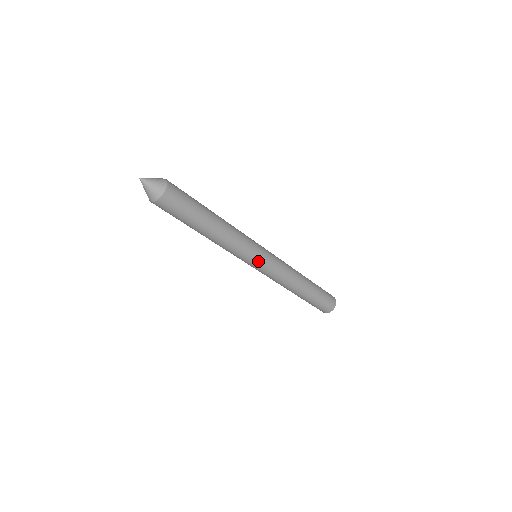
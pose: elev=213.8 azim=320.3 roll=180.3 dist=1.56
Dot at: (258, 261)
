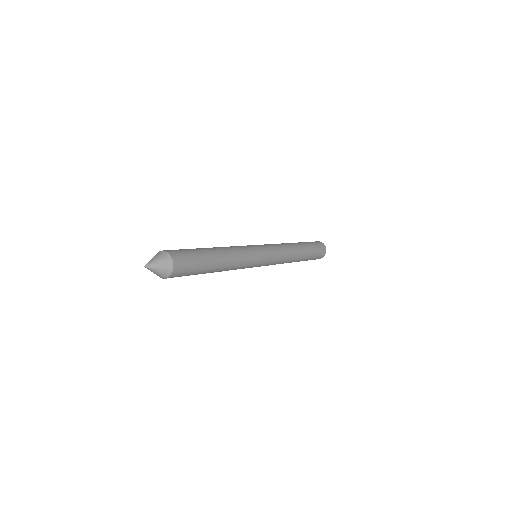
Dot at: occluded
